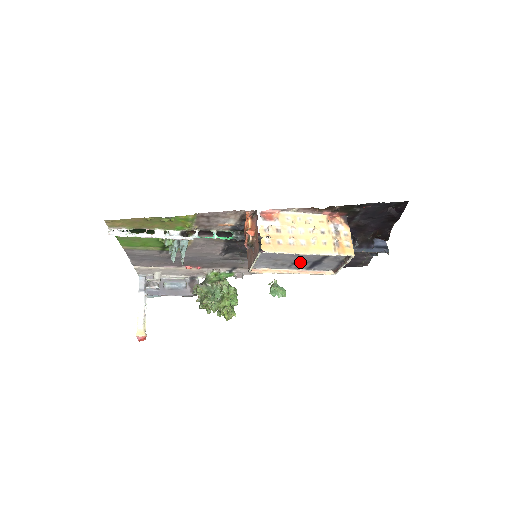
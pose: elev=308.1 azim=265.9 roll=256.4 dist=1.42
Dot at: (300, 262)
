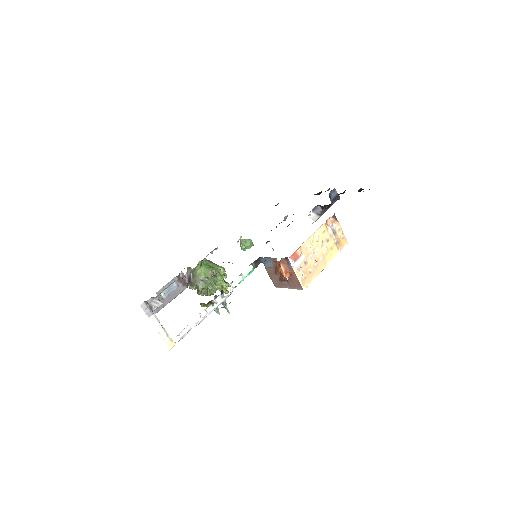
Dot at: occluded
